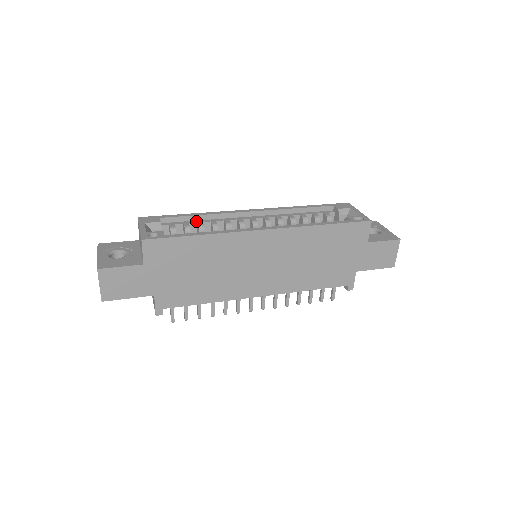
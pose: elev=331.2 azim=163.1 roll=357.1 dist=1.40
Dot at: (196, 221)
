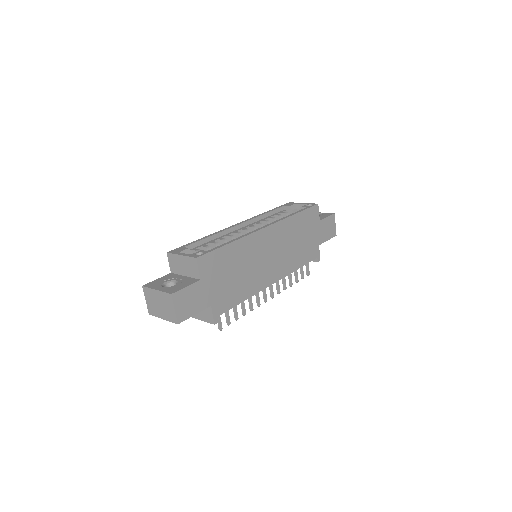
Dot at: (208, 242)
